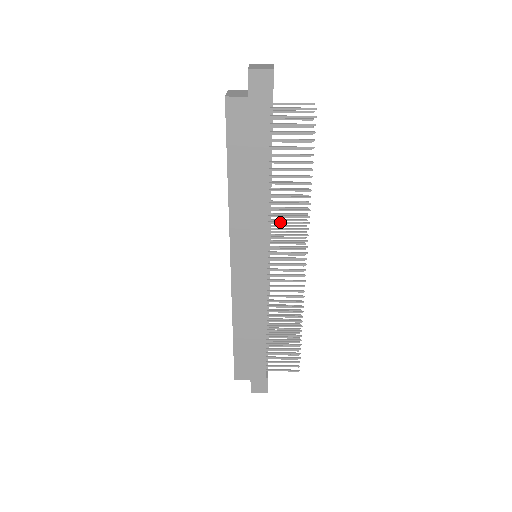
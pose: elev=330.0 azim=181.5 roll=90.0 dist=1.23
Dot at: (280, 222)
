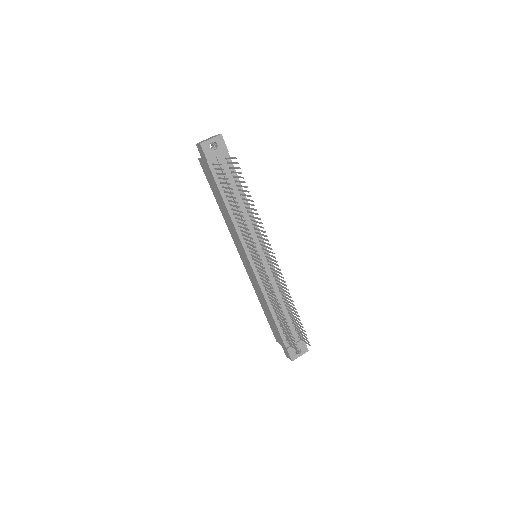
Dot at: (245, 235)
